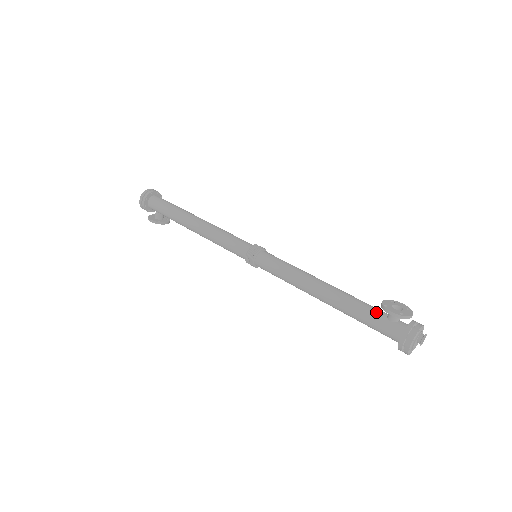
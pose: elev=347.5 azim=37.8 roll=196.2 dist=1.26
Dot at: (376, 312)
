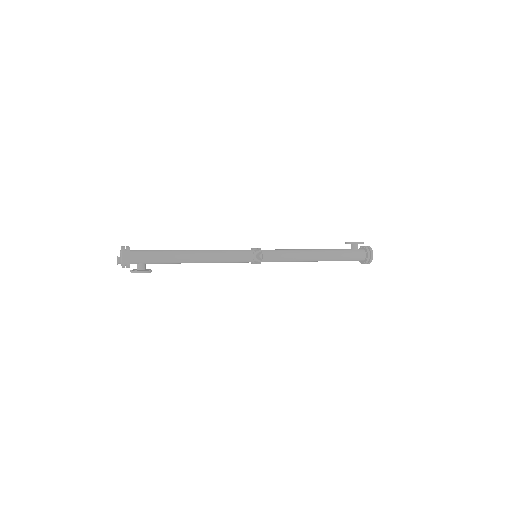
Dot at: (347, 250)
